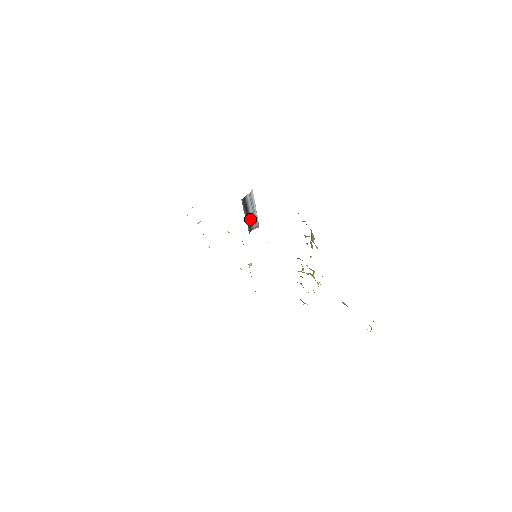
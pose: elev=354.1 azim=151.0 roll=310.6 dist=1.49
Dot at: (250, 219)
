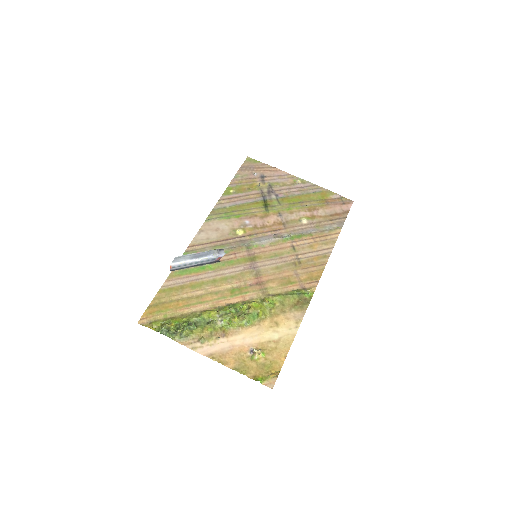
Dot at: (202, 263)
